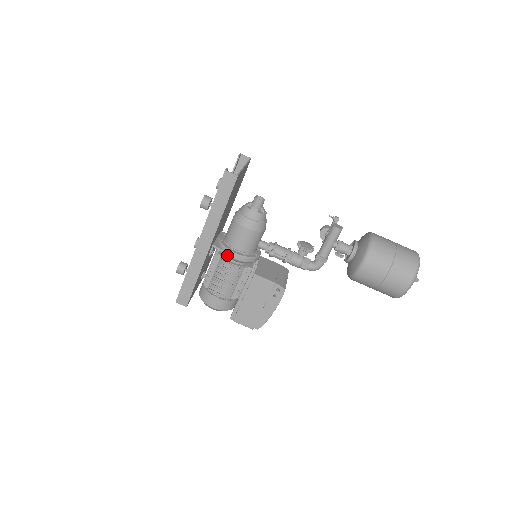
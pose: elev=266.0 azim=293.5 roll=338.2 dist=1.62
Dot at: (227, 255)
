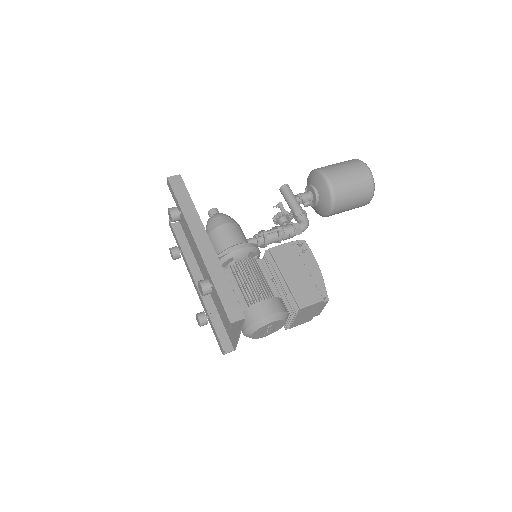
Dot at: (232, 253)
